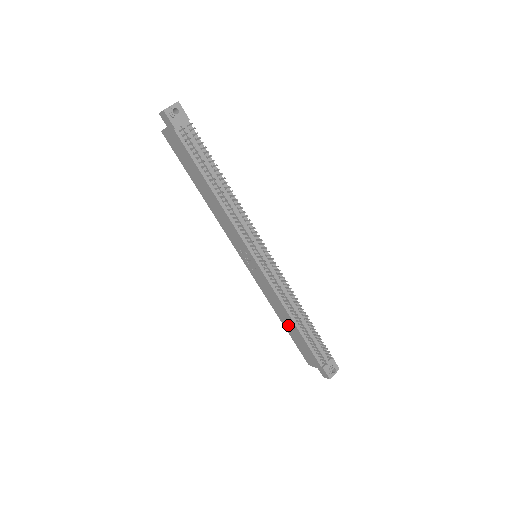
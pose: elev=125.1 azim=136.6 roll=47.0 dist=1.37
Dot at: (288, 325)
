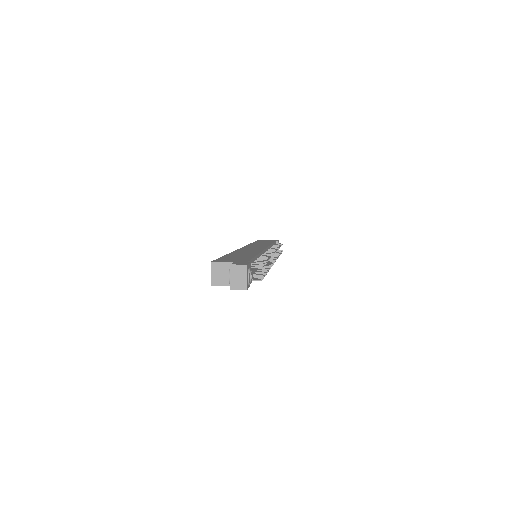
Dot at: occluded
